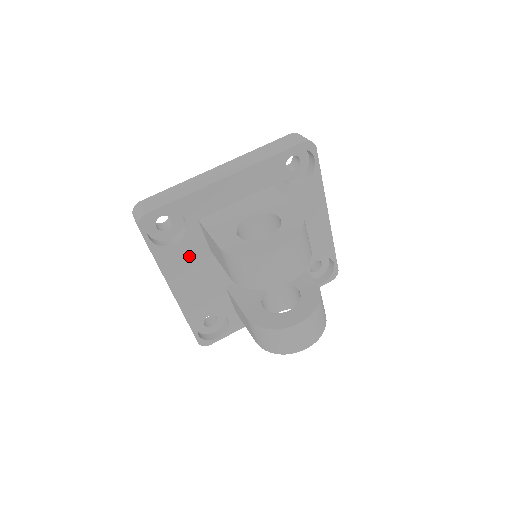
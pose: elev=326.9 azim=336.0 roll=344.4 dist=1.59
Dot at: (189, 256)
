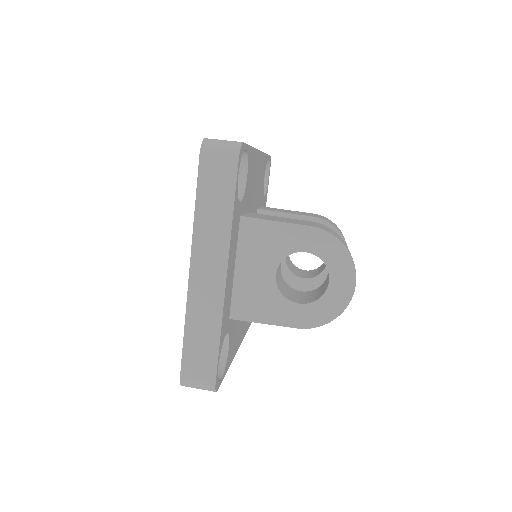
Dot at: (234, 331)
